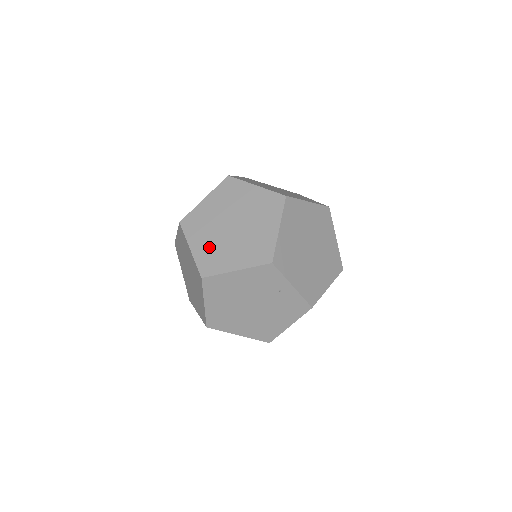
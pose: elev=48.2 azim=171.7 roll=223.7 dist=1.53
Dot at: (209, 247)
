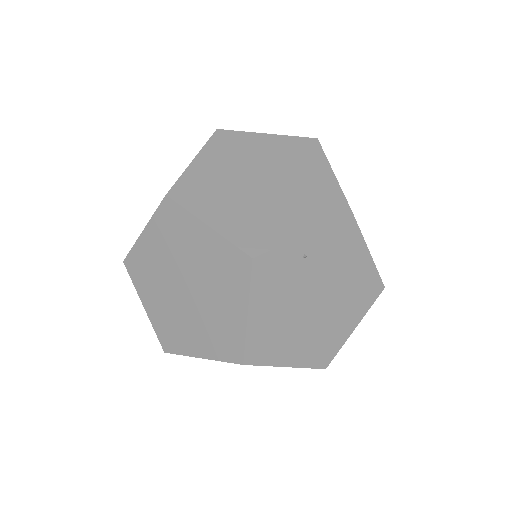
Dot at: (205, 333)
